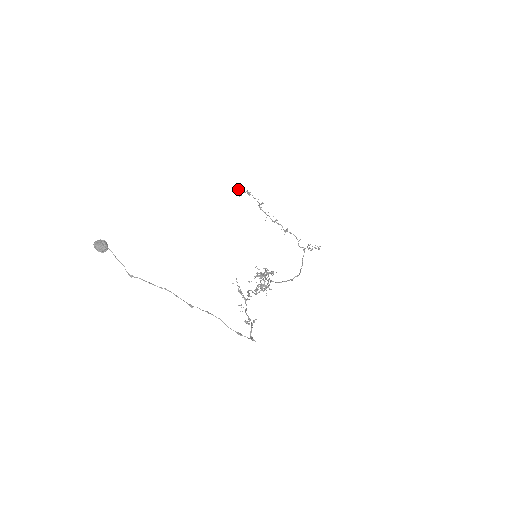
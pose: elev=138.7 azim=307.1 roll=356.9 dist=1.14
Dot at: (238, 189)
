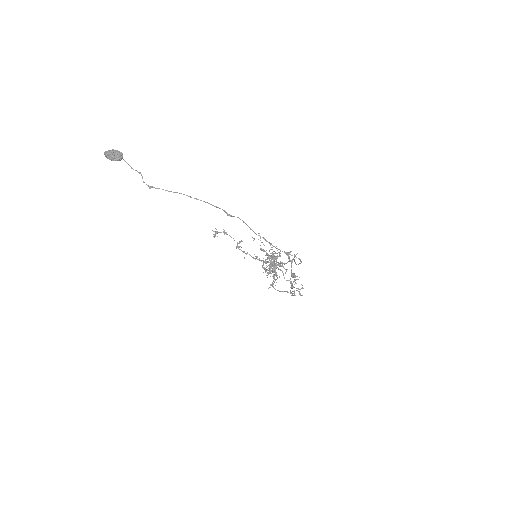
Dot at: occluded
